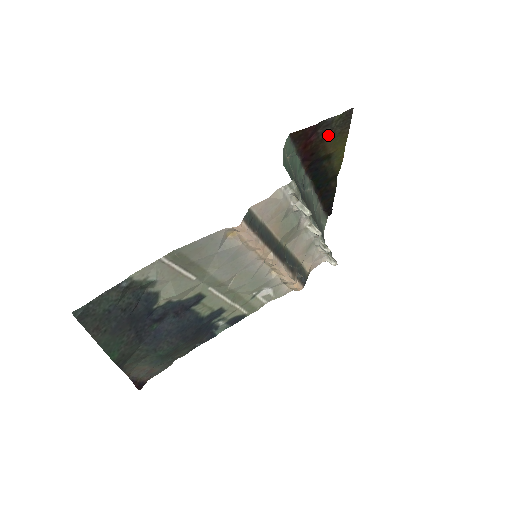
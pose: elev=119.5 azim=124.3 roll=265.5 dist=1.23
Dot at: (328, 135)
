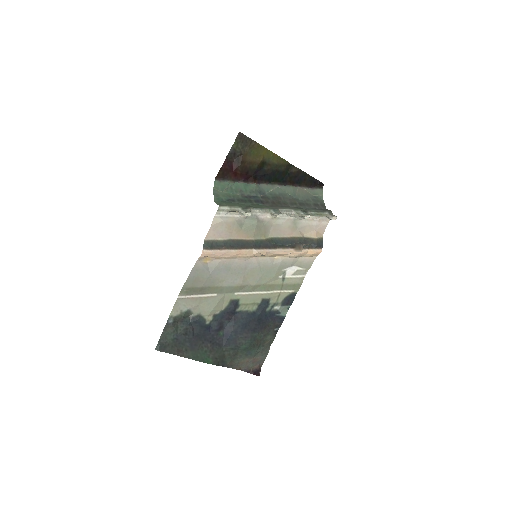
Dot at: (243, 157)
